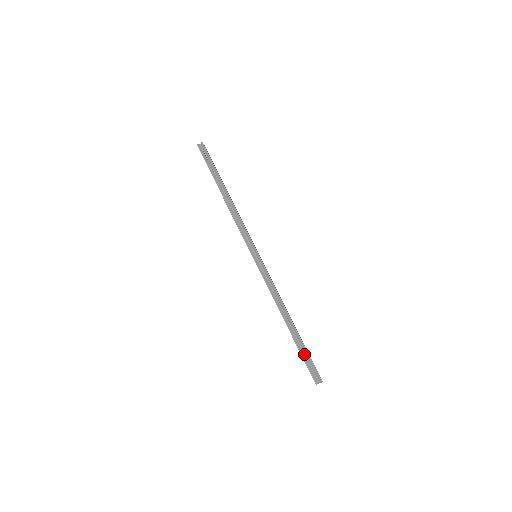
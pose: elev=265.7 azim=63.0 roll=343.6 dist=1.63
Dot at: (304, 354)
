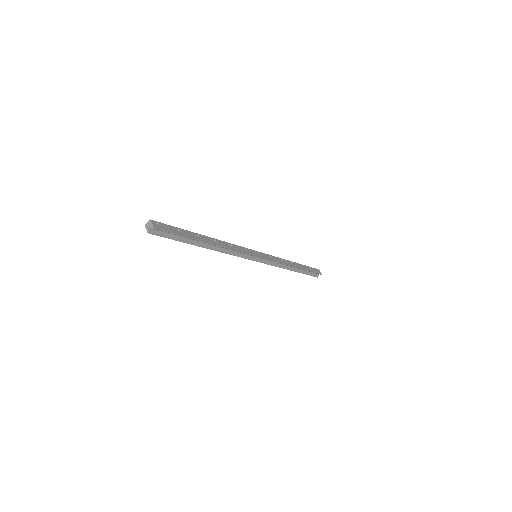
Dot at: (307, 272)
